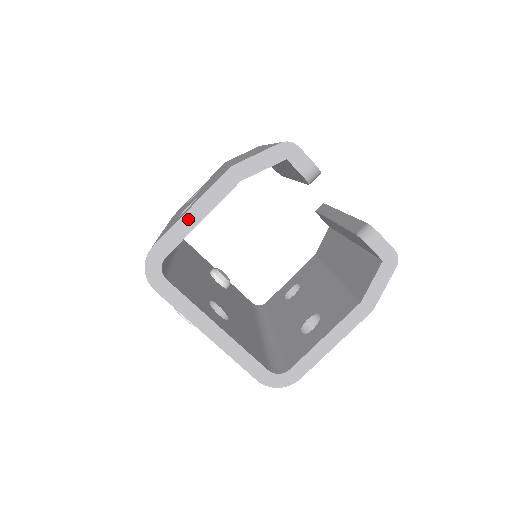
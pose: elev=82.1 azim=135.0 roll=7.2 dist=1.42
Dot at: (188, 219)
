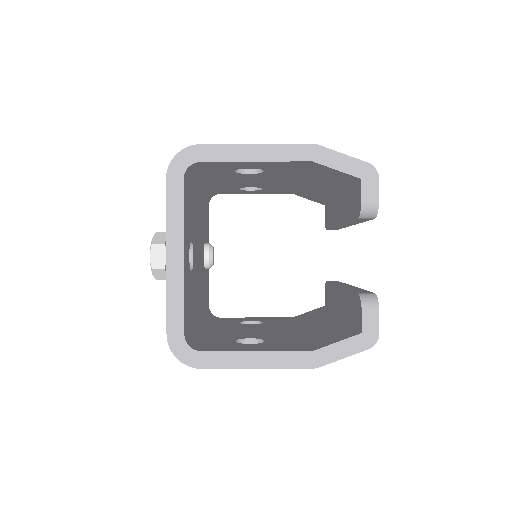
Dot at: (246, 150)
